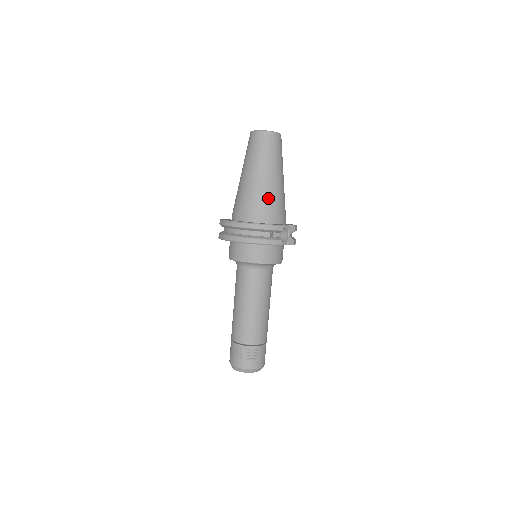
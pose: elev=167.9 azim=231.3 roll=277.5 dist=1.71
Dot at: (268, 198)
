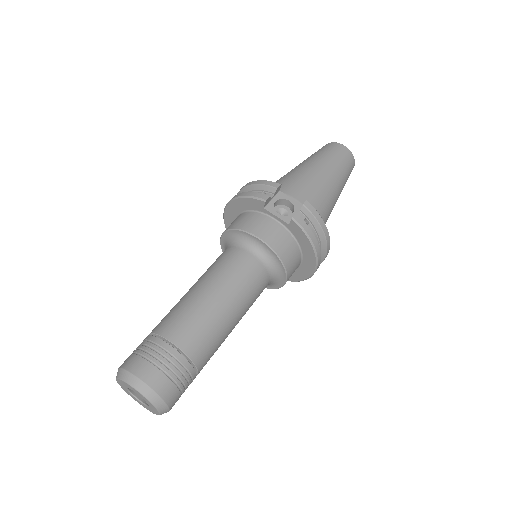
Dot at: (290, 177)
